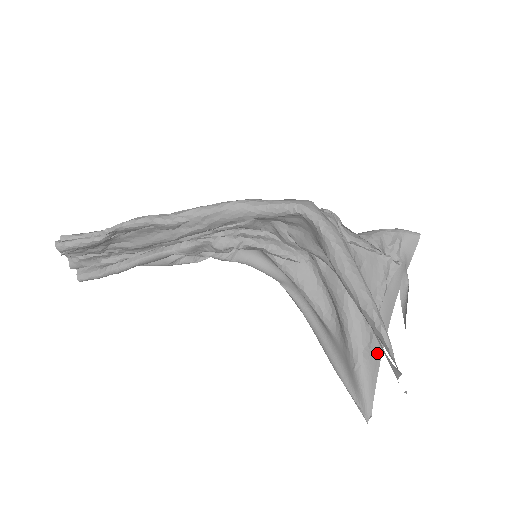
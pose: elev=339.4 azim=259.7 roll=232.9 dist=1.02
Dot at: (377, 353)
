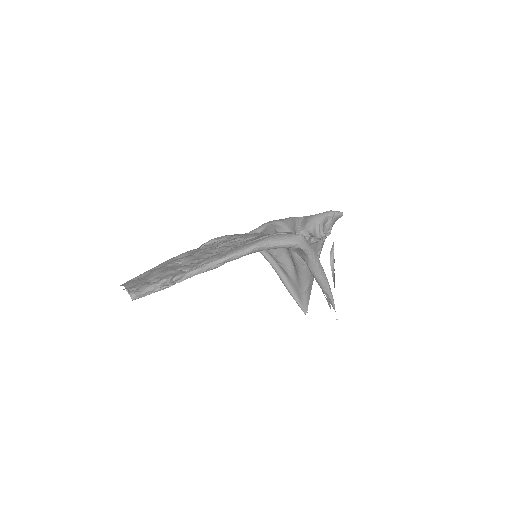
Dot at: (312, 282)
